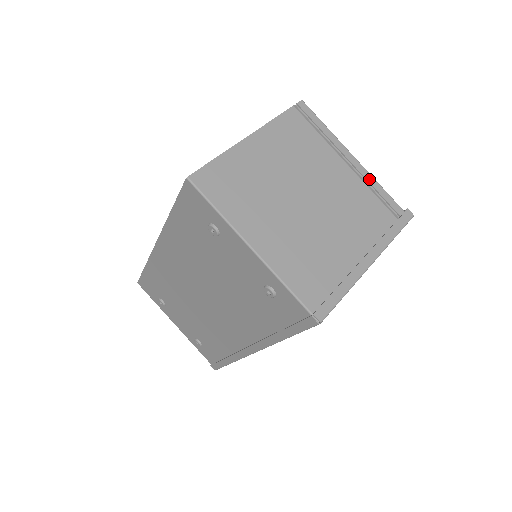
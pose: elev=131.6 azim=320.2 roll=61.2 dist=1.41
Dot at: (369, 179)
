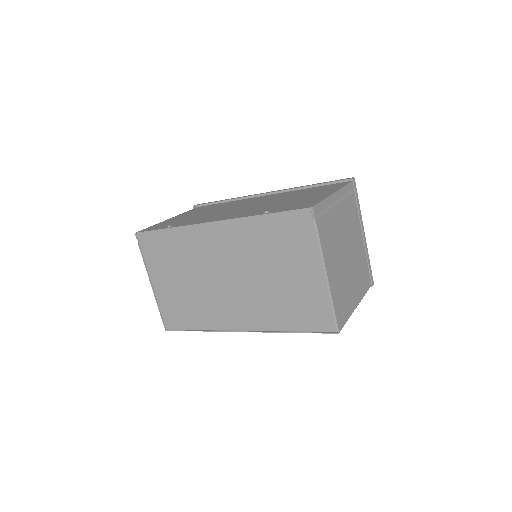
Dot at: (342, 194)
